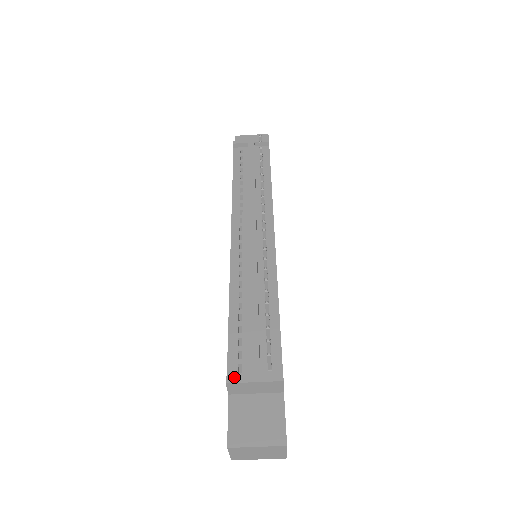
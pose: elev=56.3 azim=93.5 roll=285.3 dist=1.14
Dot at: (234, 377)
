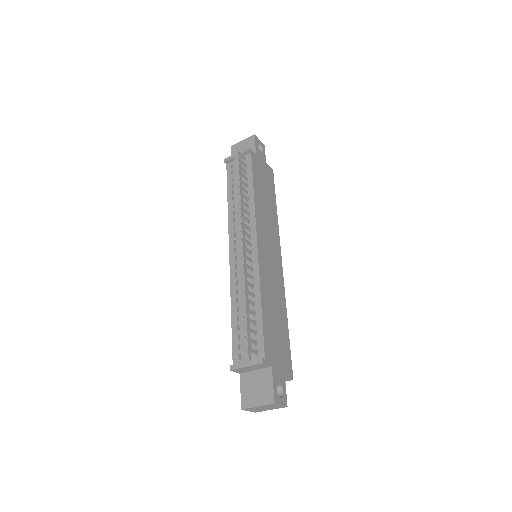
Dot at: (234, 365)
